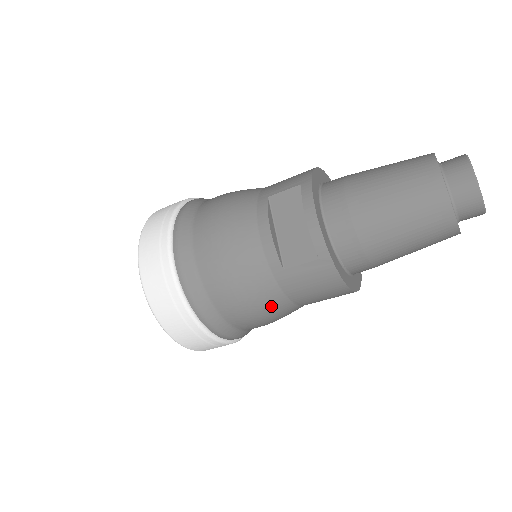
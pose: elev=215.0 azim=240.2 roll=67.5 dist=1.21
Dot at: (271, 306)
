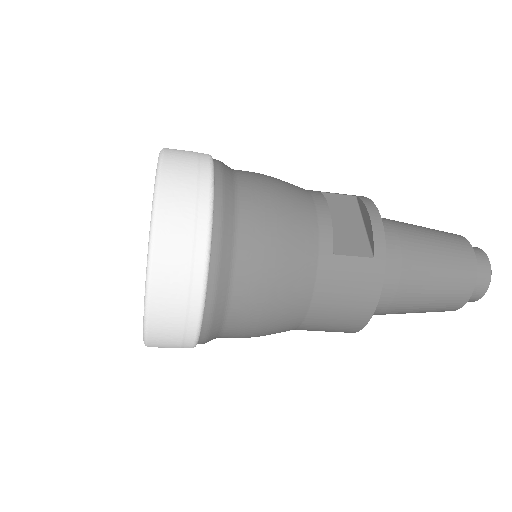
Dot at: (292, 295)
